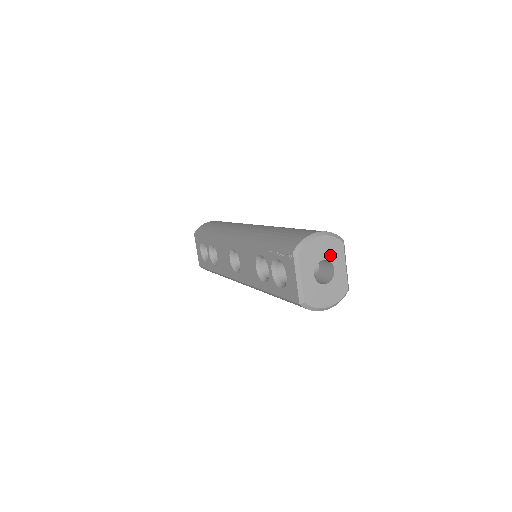
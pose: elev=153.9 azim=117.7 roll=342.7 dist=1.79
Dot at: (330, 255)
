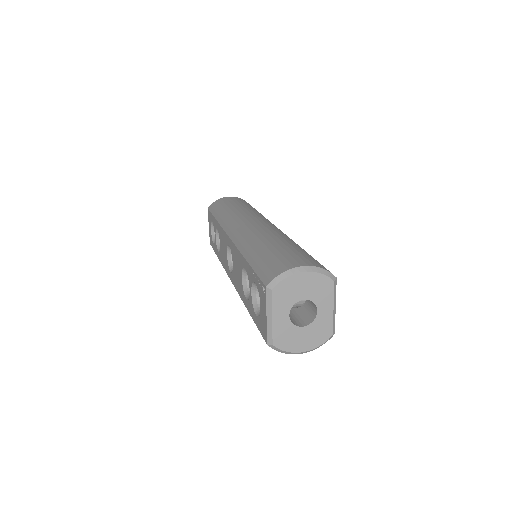
Dot at: (314, 295)
